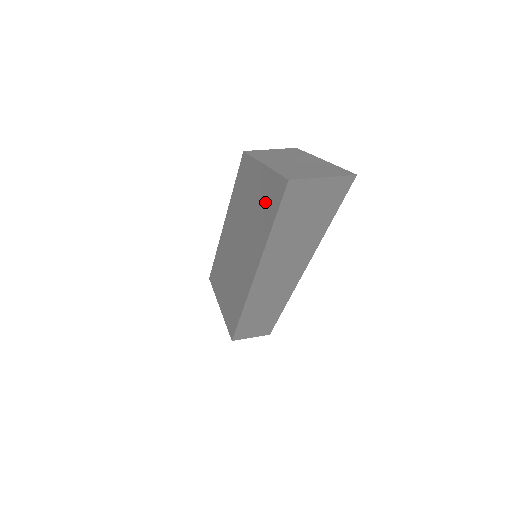
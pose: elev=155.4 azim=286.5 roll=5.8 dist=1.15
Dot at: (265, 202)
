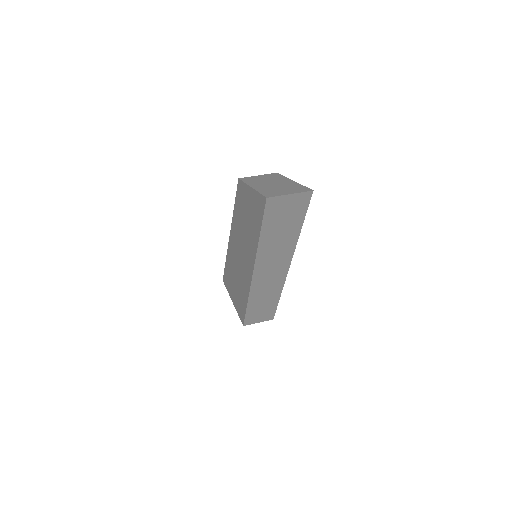
Dot at: (255, 214)
